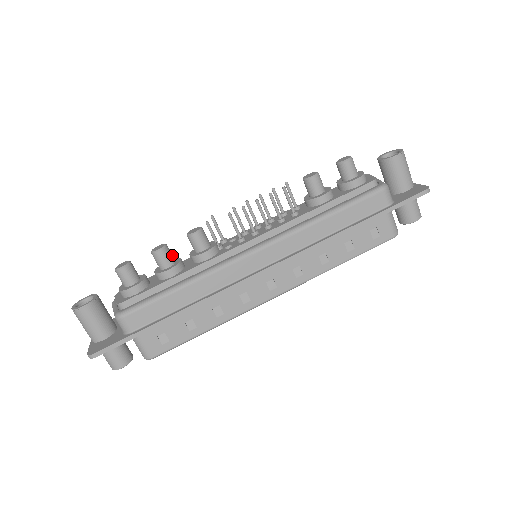
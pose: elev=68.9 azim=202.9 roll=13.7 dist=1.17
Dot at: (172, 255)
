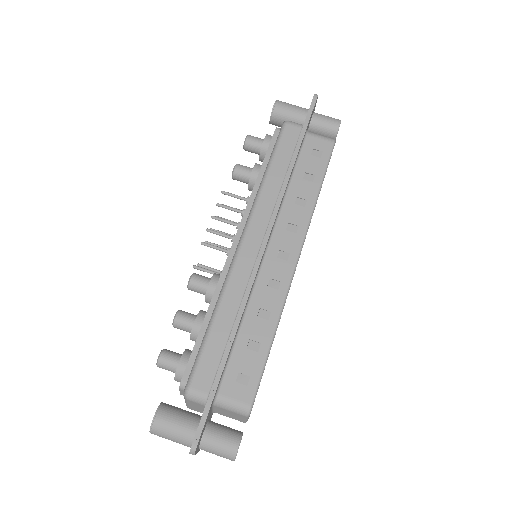
Dot at: (191, 314)
